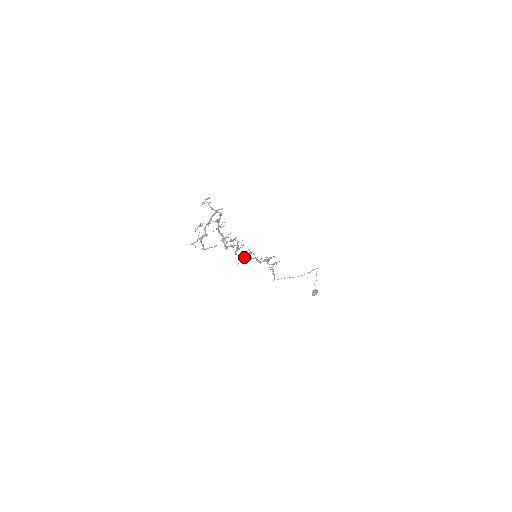
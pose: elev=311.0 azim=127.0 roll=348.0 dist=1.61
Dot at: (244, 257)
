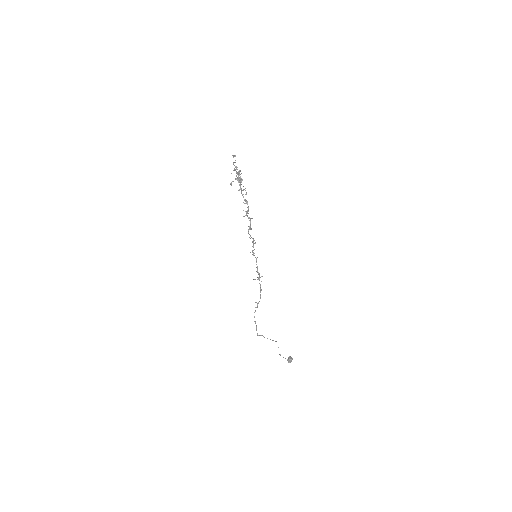
Dot at: occluded
